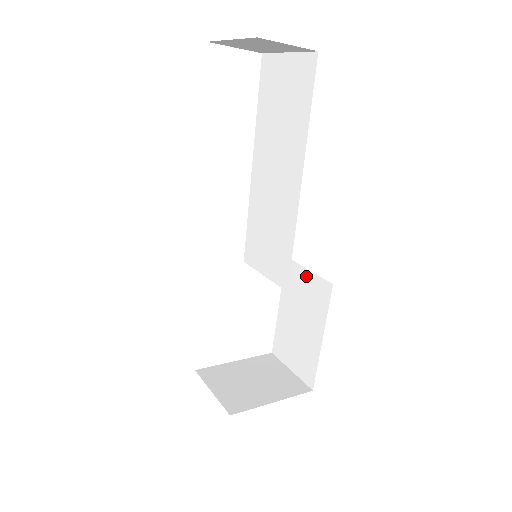
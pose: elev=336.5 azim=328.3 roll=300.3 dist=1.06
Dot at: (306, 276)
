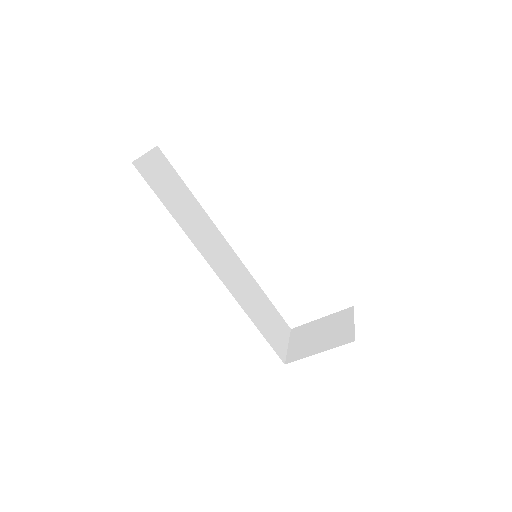
Dot at: occluded
